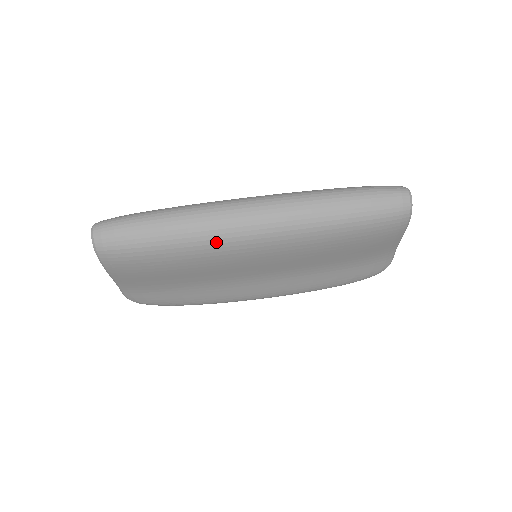
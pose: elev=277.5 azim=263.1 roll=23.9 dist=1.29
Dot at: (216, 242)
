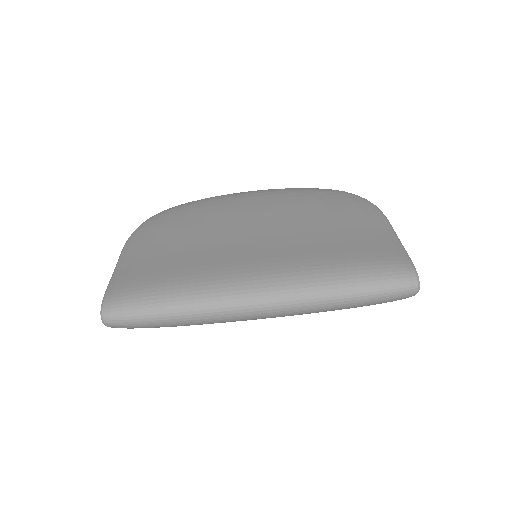
Dot at: occluded
